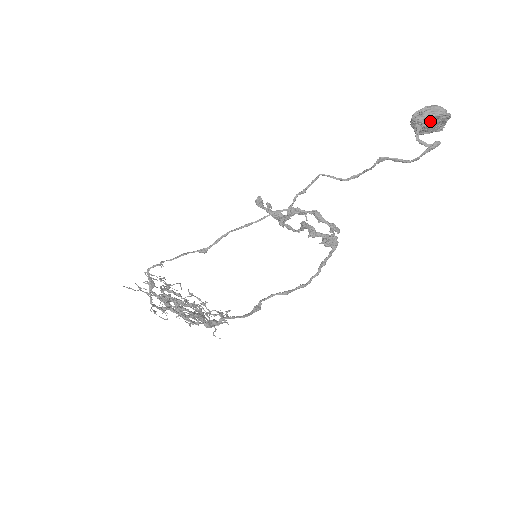
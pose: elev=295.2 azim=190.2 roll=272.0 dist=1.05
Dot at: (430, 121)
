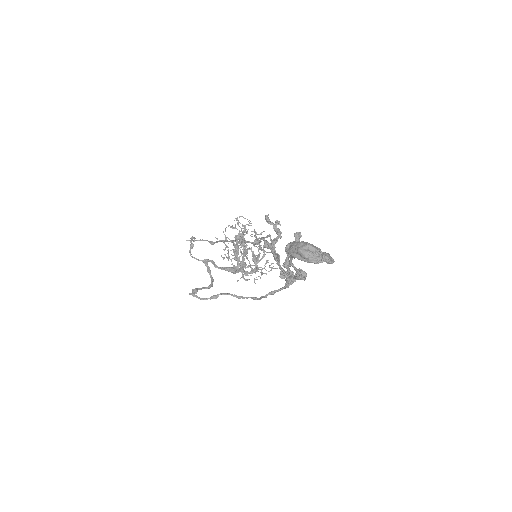
Dot at: (297, 257)
